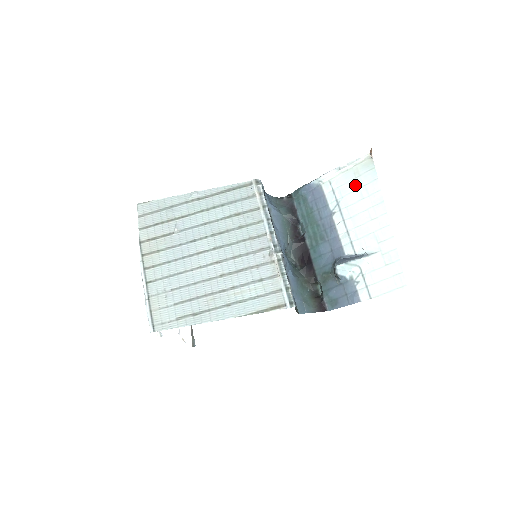
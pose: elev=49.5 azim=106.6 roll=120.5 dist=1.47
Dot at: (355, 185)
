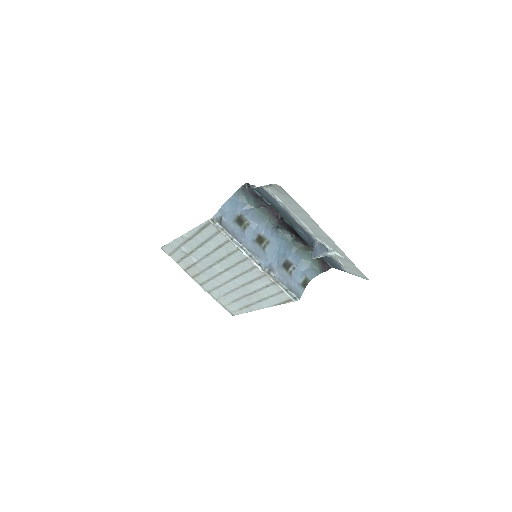
Dot at: (285, 199)
